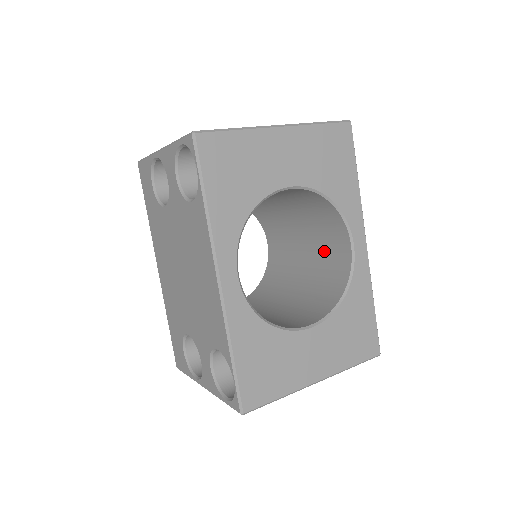
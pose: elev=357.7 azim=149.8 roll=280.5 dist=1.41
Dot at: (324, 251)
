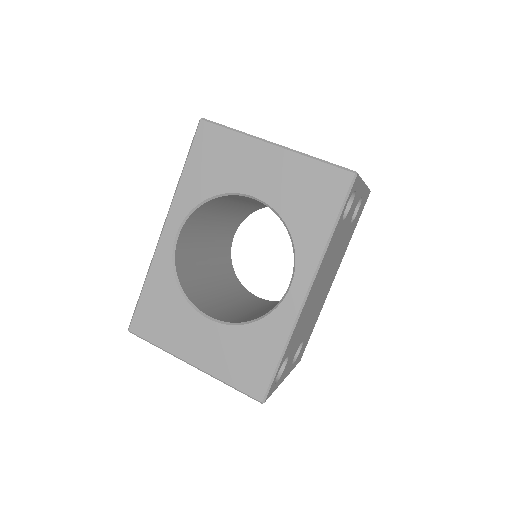
Dot at: occluded
